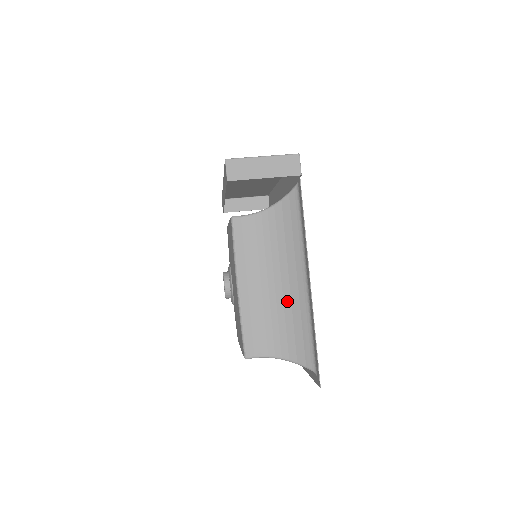
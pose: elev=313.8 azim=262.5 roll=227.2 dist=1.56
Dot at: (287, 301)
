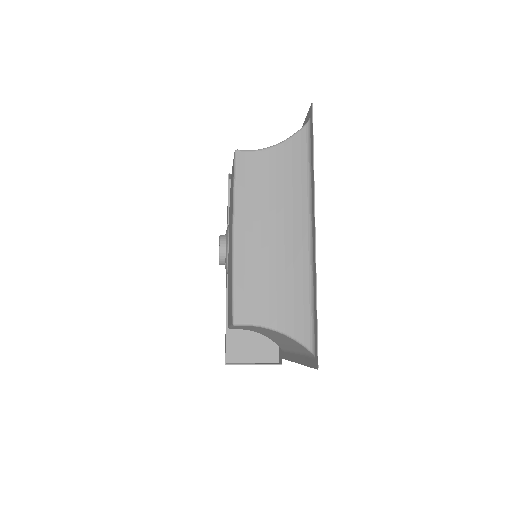
Dot at: occluded
